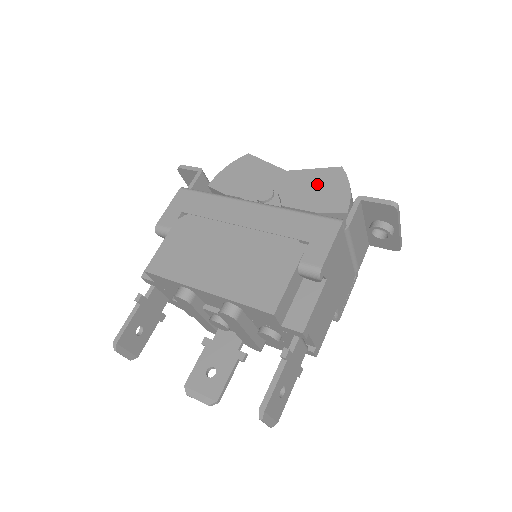
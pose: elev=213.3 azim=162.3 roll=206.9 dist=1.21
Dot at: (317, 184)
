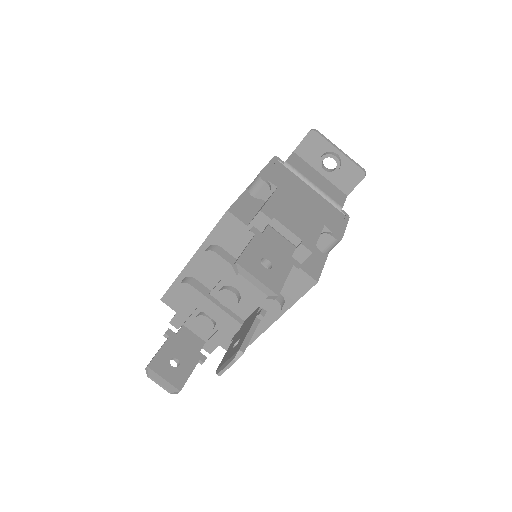
Dot at: occluded
